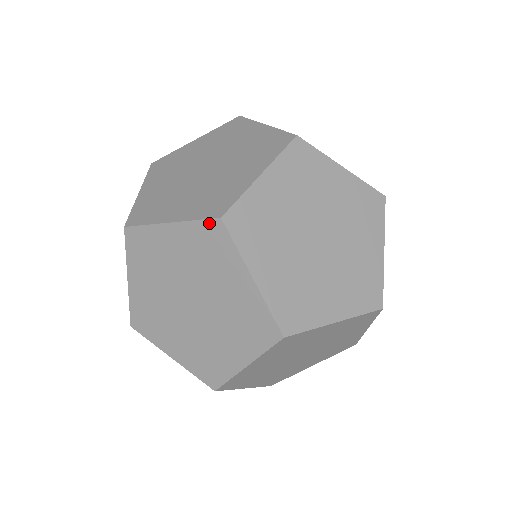
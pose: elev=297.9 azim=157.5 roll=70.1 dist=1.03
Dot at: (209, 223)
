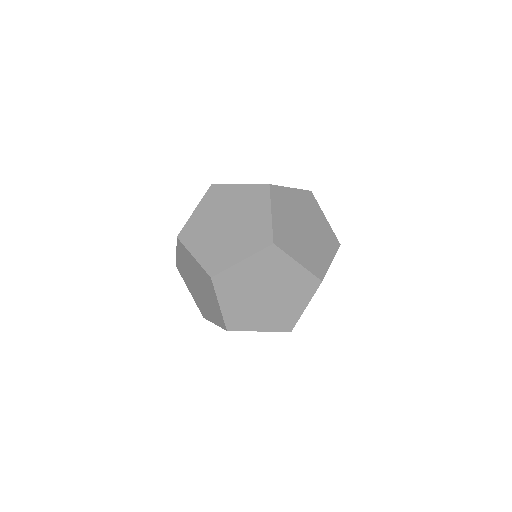
Dot at: (207, 274)
